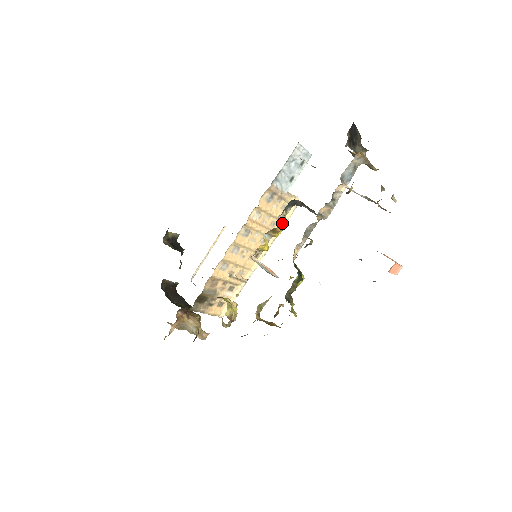
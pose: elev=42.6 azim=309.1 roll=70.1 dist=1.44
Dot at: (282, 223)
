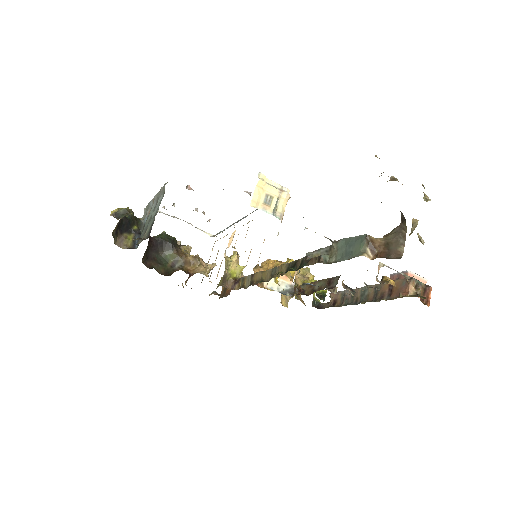
Dot at: (294, 271)
